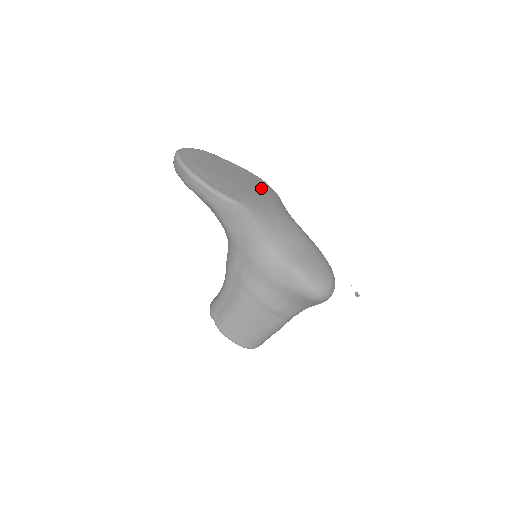
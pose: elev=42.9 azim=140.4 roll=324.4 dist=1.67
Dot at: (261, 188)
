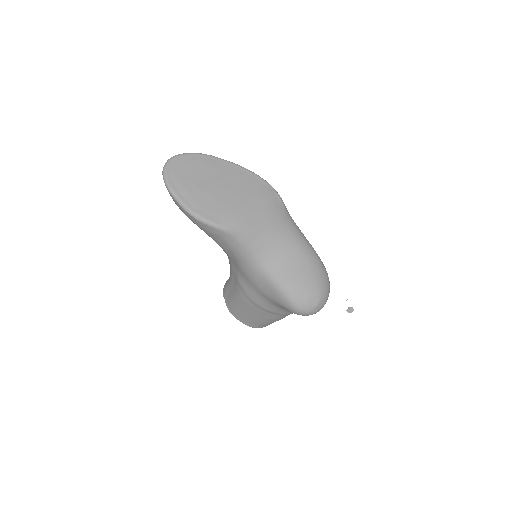
Dot at: (256, 196)
